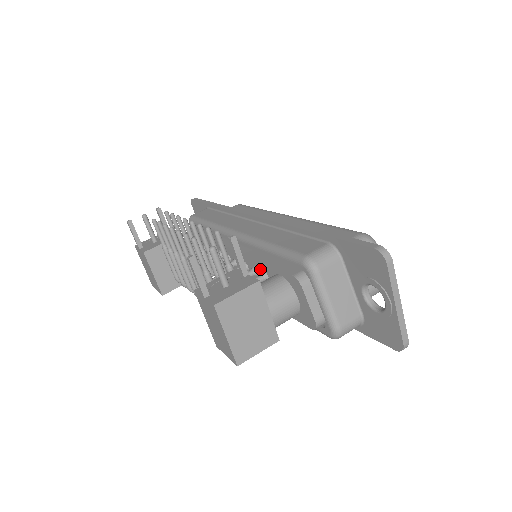
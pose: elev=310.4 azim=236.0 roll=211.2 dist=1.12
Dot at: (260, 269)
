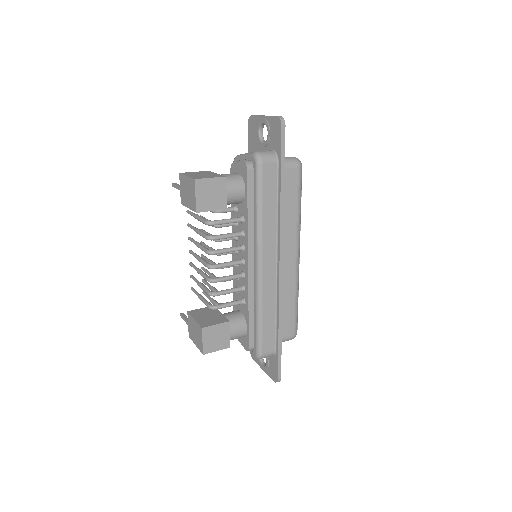
Dot at: (234, 213)
